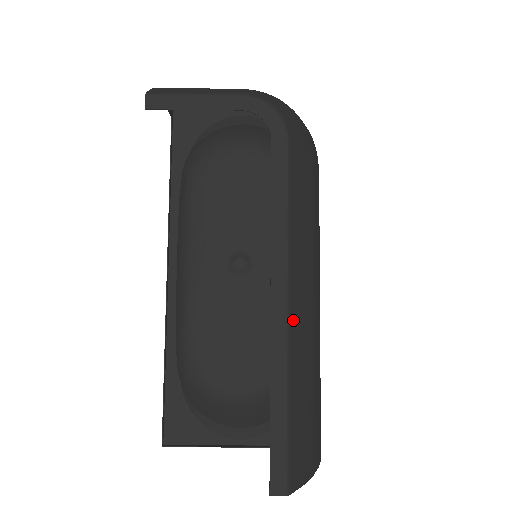
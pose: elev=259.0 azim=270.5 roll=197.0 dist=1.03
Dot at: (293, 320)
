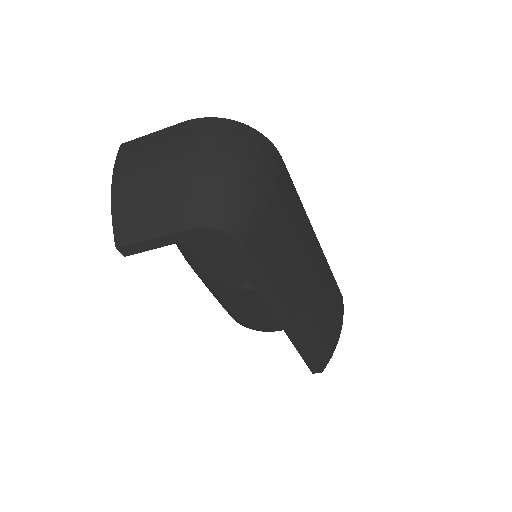
Dot at: (296, 319)
